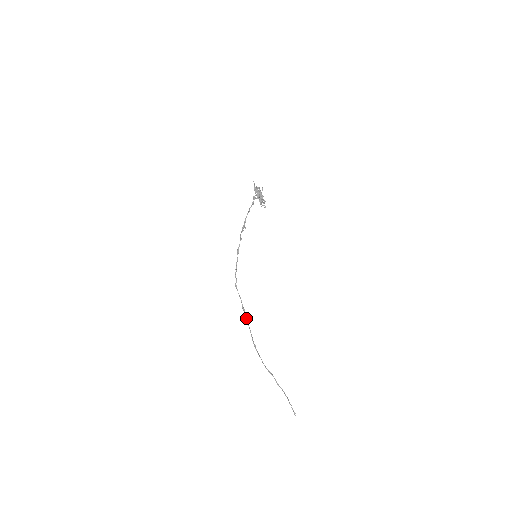
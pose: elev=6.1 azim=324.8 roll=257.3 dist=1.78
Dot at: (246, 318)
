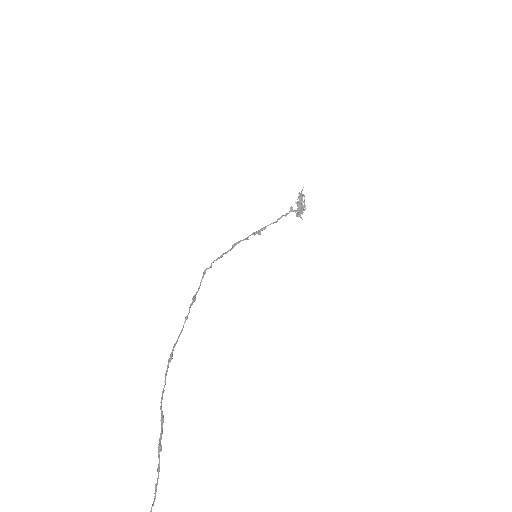
Dot at: (189, 311)
